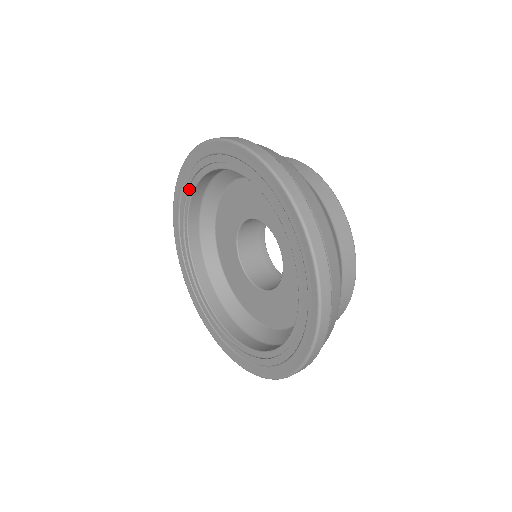
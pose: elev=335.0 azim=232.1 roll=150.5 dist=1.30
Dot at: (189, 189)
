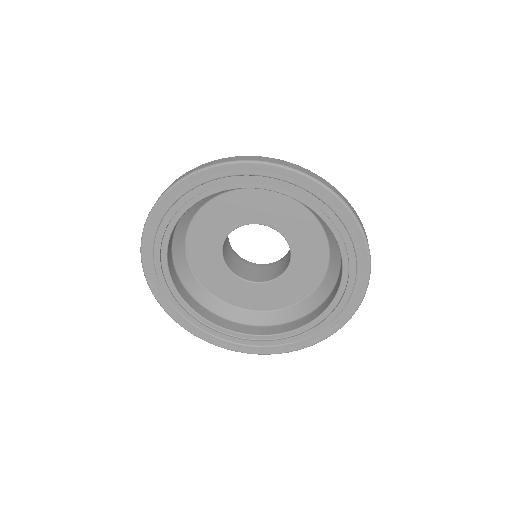
Dot at: (162, 267)
